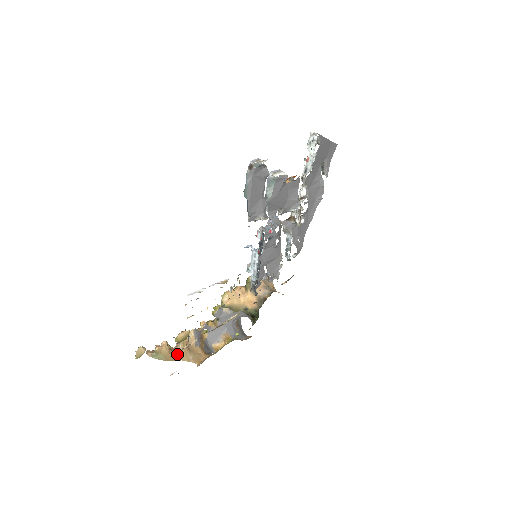
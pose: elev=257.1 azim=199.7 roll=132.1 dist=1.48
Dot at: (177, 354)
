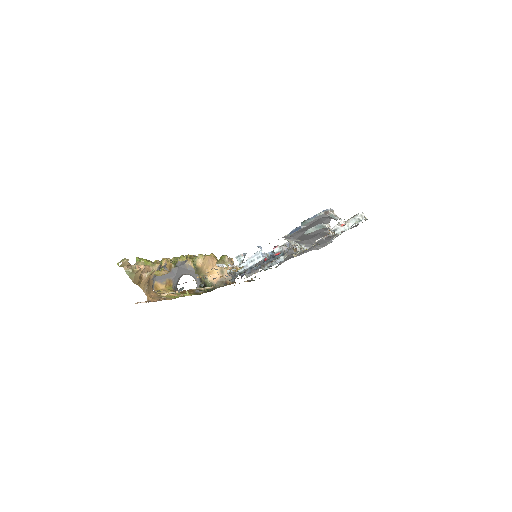
Dot at: (141, 280)
